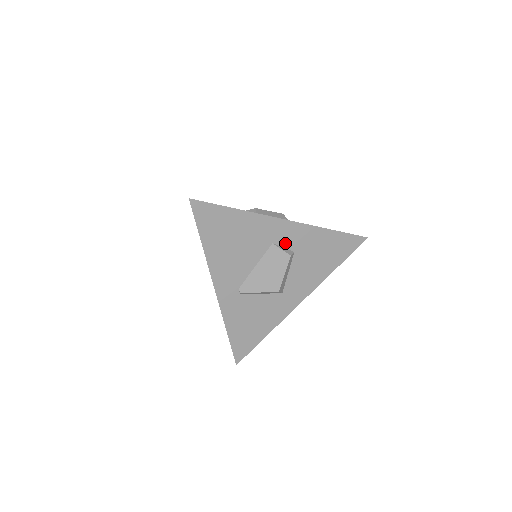
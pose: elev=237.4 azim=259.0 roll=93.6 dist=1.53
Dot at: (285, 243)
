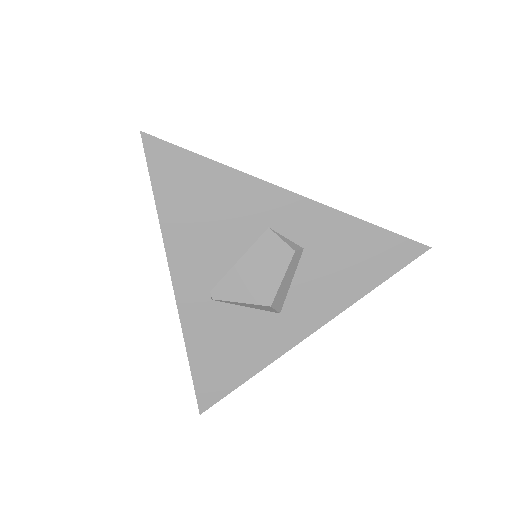
Dot at: (289, 231)
